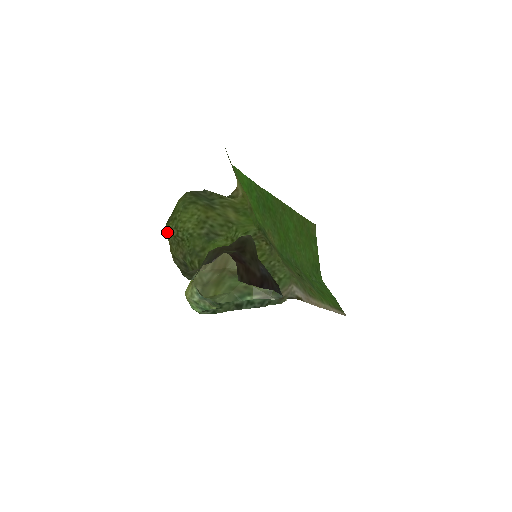
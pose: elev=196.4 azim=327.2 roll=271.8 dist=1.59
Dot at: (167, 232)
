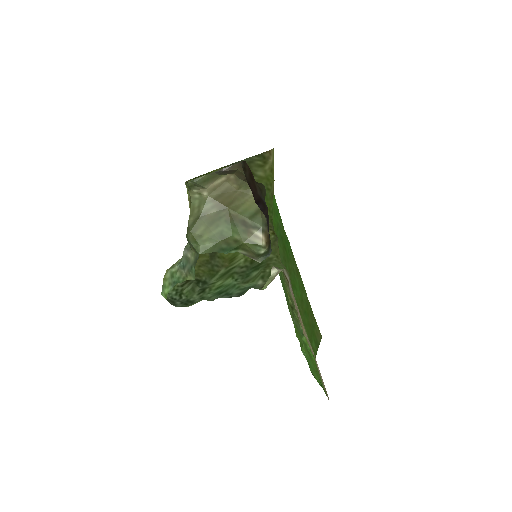
Dot at: occluded
